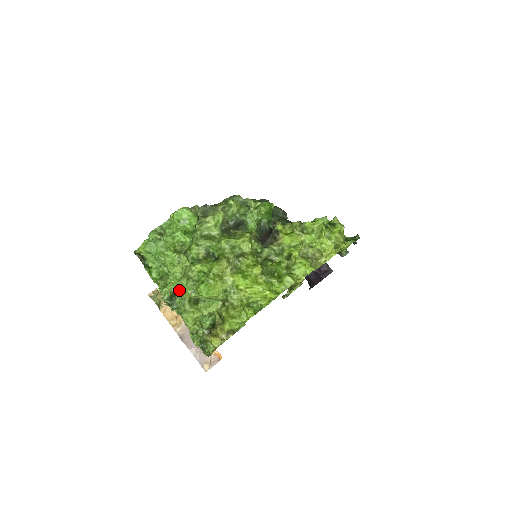
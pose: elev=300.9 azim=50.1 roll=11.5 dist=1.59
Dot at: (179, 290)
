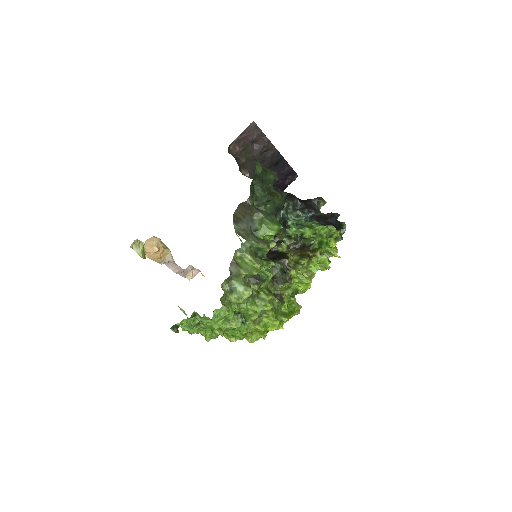
Dot at: occluded
